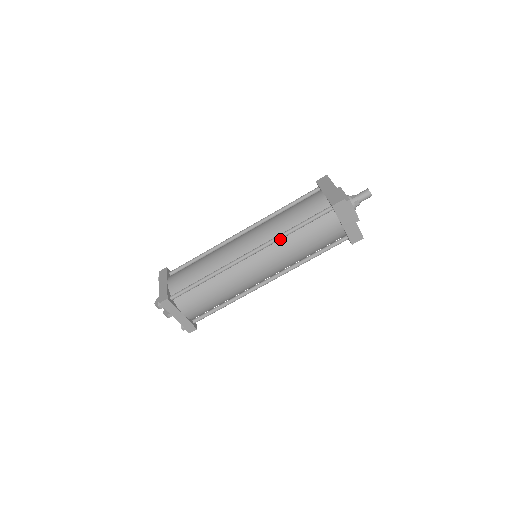
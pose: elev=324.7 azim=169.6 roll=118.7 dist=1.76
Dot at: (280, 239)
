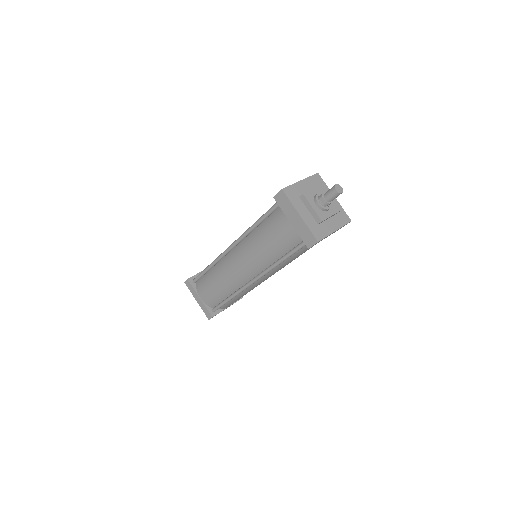
Dot at: occluded
